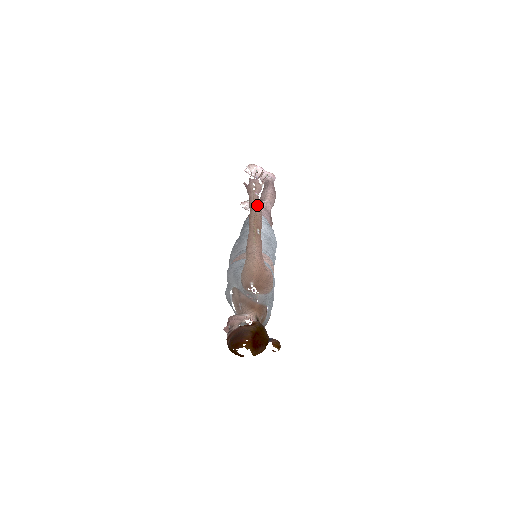
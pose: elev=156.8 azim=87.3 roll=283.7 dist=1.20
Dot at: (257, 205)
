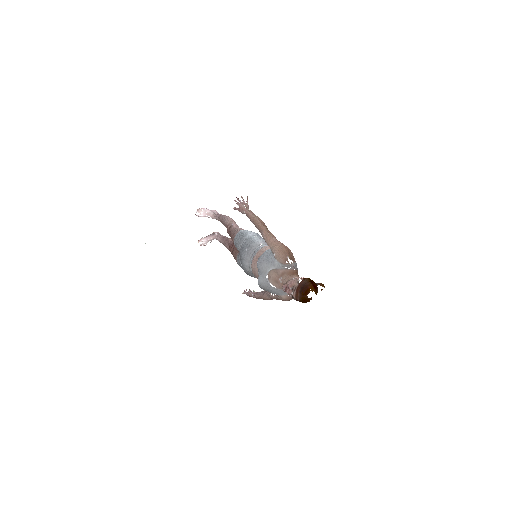
Dot at: (255, 215)
